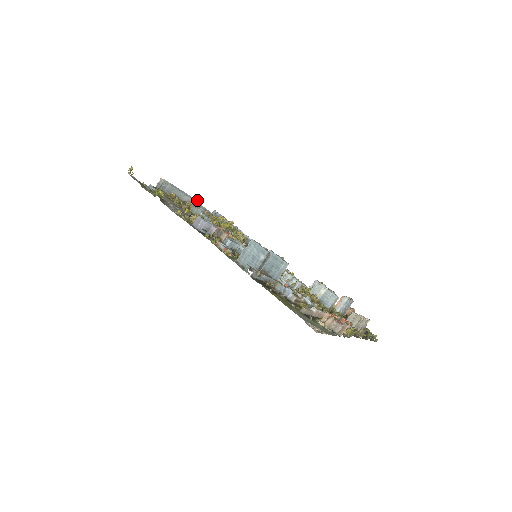
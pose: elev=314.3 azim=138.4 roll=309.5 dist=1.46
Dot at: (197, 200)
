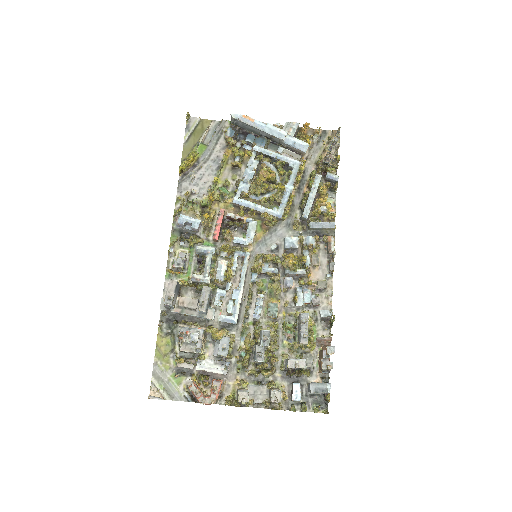
Dot at: (282, 134)
